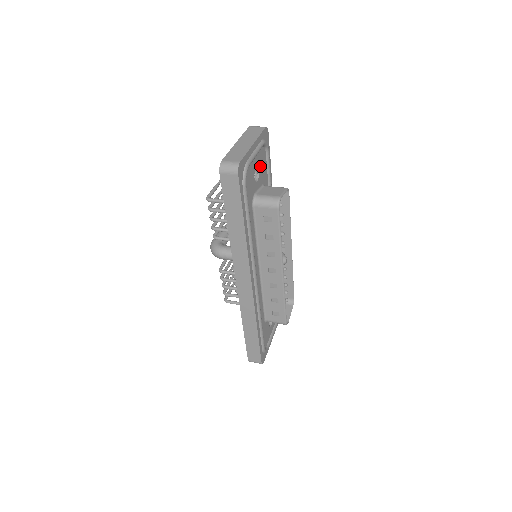
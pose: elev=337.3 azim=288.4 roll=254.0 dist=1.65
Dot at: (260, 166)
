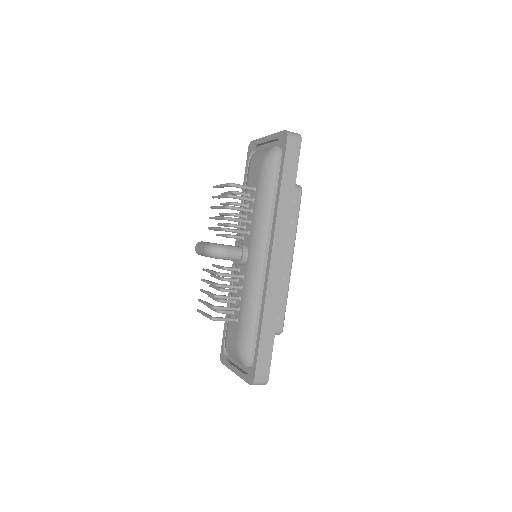
Dot at: occluded
